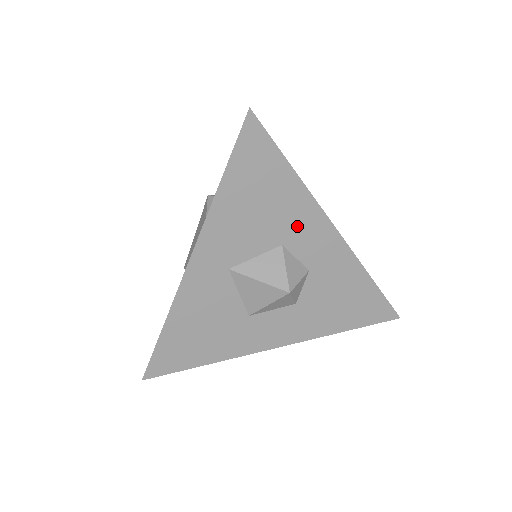
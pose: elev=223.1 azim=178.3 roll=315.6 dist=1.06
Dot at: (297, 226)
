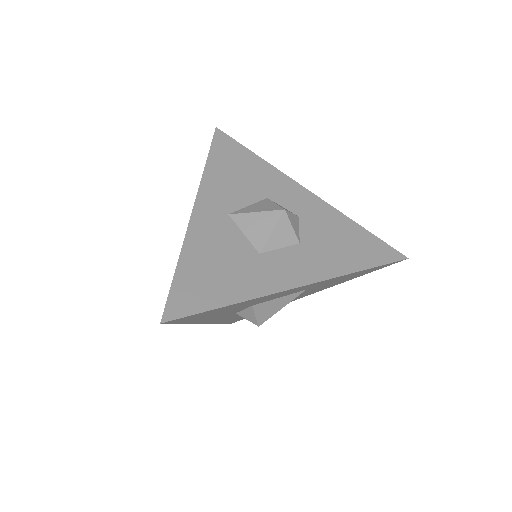
Dot at: (274, 186)
